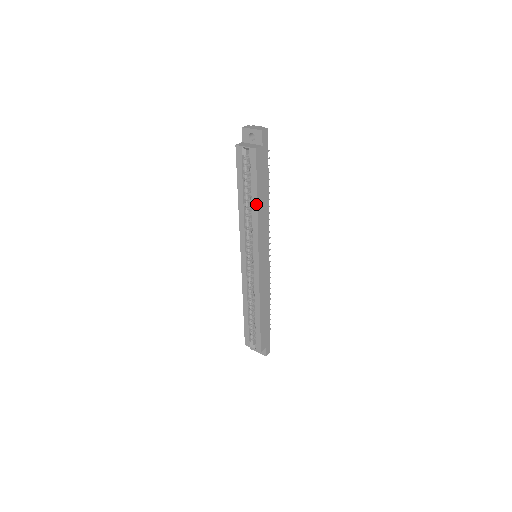
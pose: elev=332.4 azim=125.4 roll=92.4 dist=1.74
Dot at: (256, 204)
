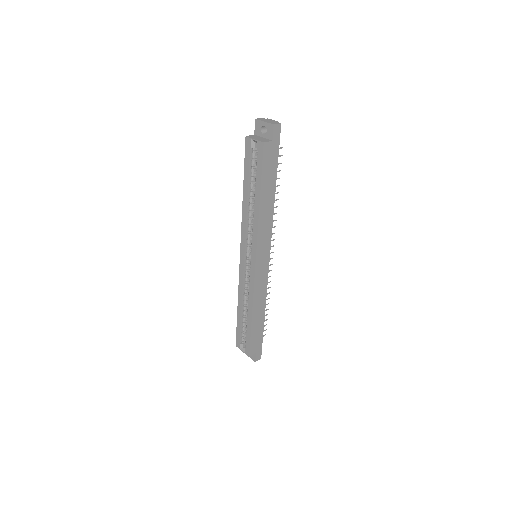
Dot at: (259, 201)
